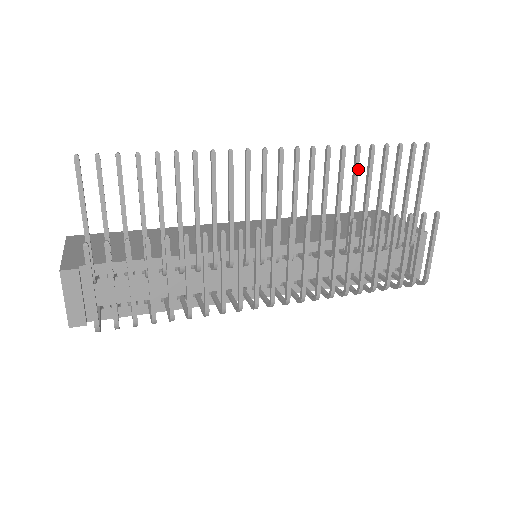
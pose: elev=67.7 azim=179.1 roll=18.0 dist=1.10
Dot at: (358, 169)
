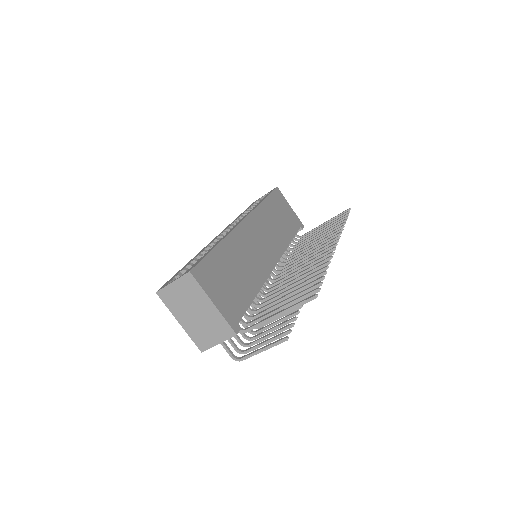
Dot at: occluded
